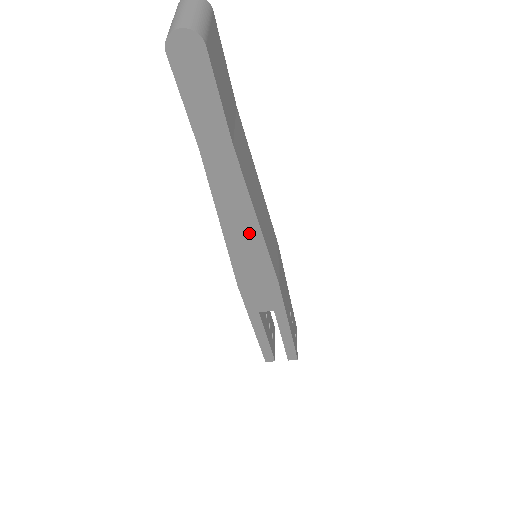
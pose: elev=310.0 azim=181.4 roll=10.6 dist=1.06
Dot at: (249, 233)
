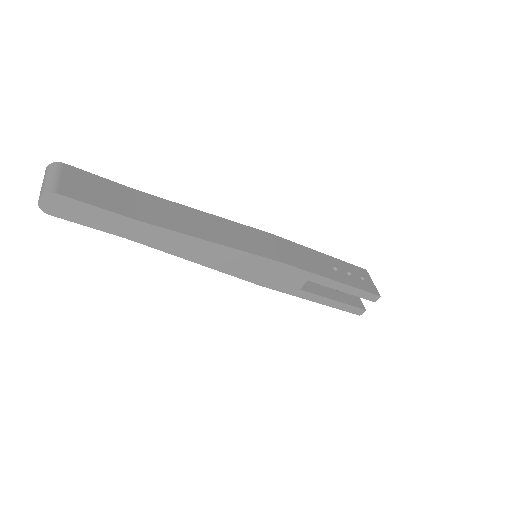
Dot at: (217, 252)
